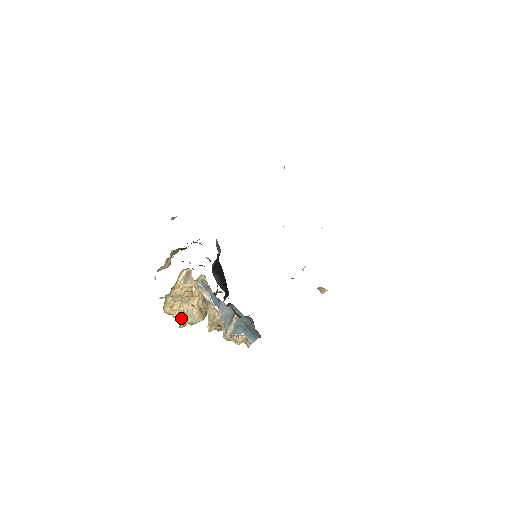
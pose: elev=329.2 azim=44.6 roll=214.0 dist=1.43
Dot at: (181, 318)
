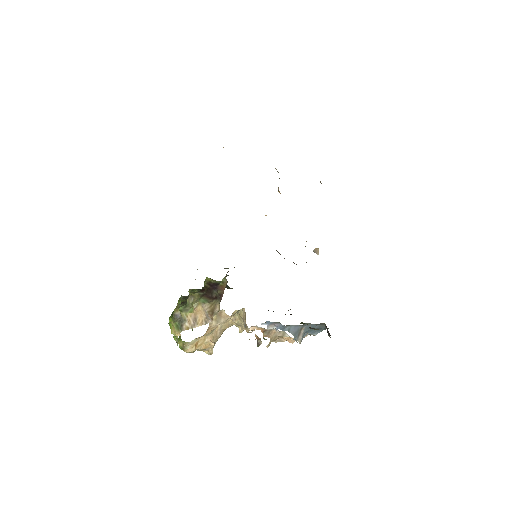
Dot at: (209, 347)
